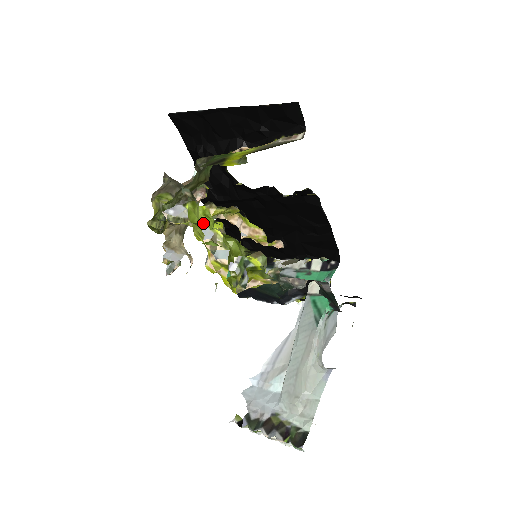
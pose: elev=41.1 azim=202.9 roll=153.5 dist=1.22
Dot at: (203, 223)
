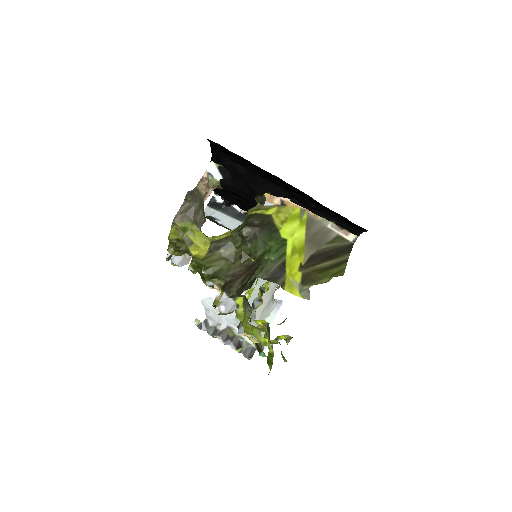
Dot at: occluded
